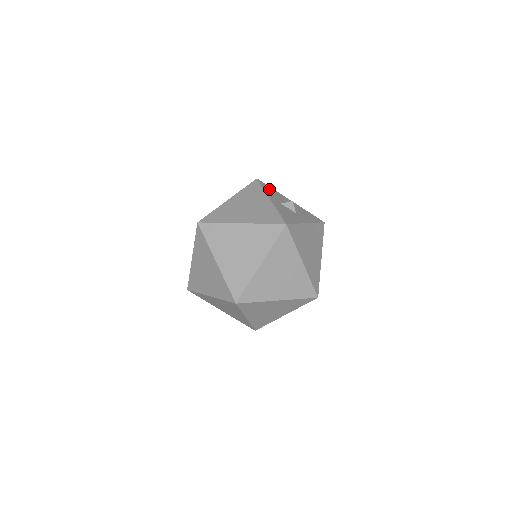
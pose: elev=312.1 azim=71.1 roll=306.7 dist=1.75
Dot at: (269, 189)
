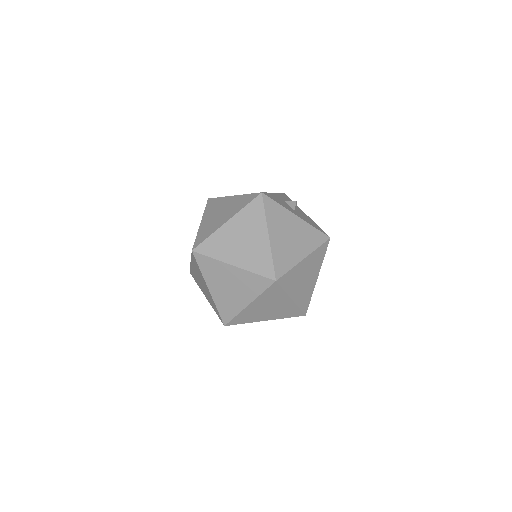
Dot at: (287, 198)
